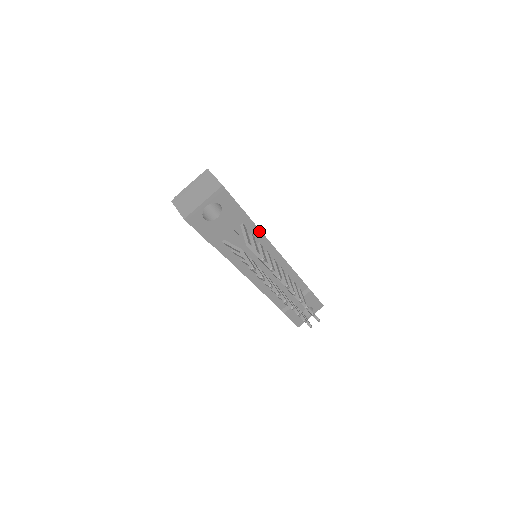
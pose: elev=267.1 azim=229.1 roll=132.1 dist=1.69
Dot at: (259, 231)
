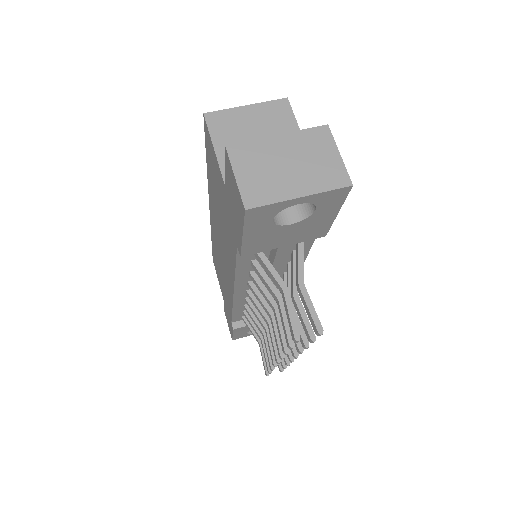
Dot at: (308, 249)
